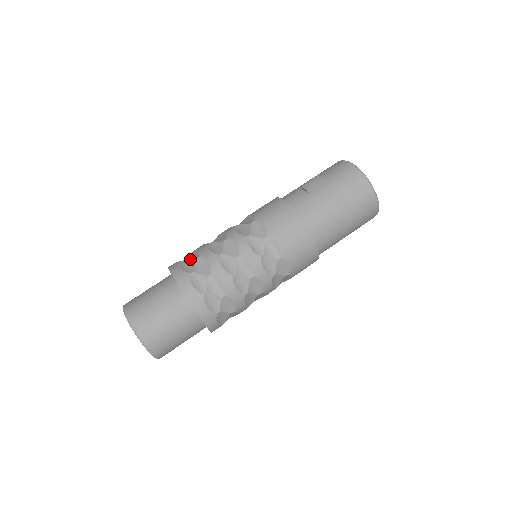
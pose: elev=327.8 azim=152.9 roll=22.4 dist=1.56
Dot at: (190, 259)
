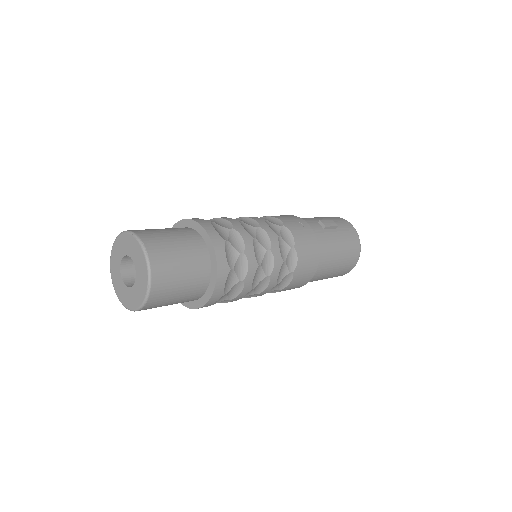
Dot at: (221, 225)
